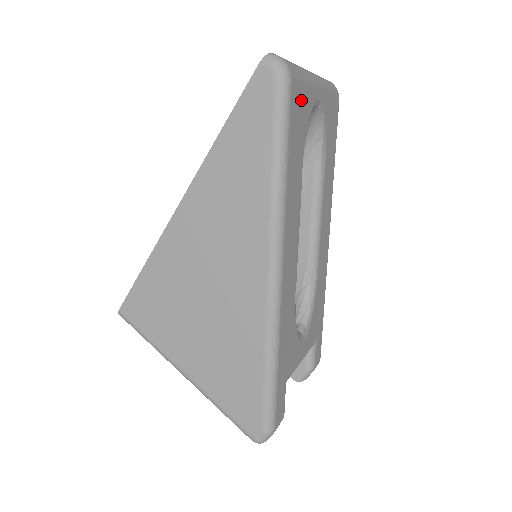
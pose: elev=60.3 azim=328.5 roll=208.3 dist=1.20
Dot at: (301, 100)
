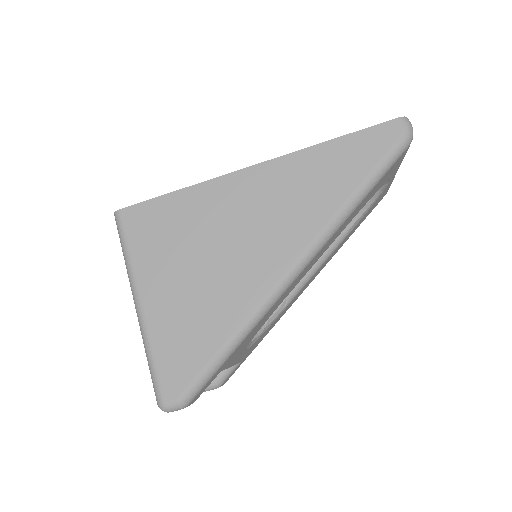
Dot at: (396, 166)
